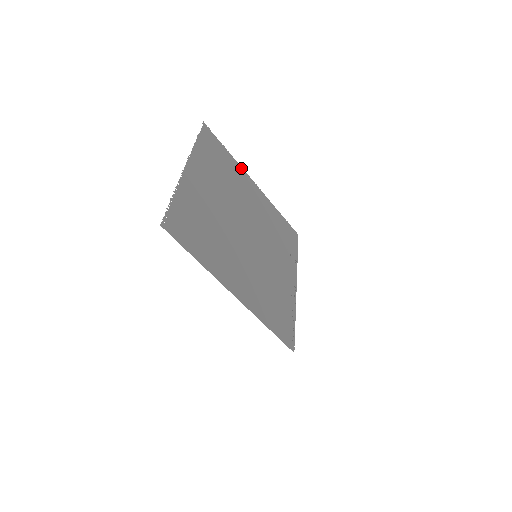
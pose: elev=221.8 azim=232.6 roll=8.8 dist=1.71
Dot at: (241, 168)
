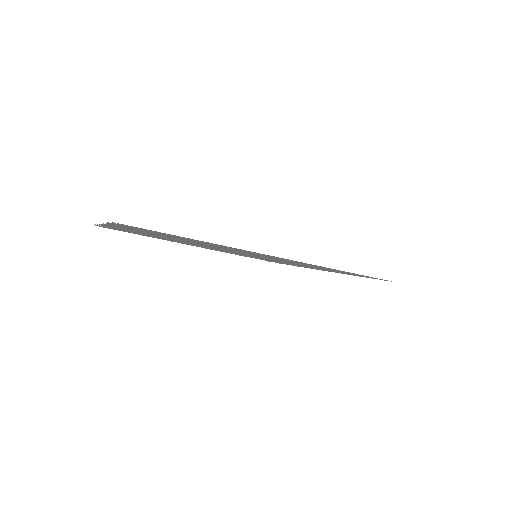
Dot at: occluded
